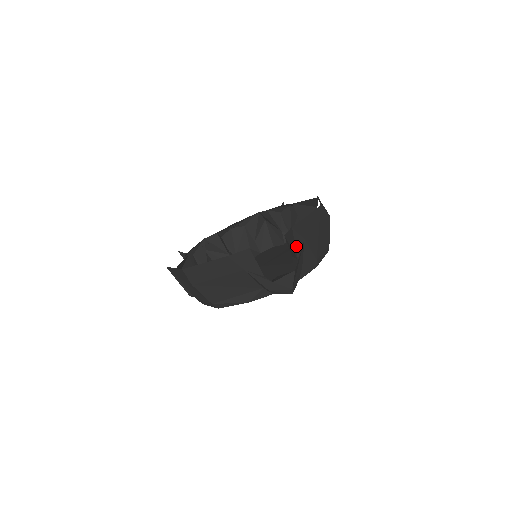
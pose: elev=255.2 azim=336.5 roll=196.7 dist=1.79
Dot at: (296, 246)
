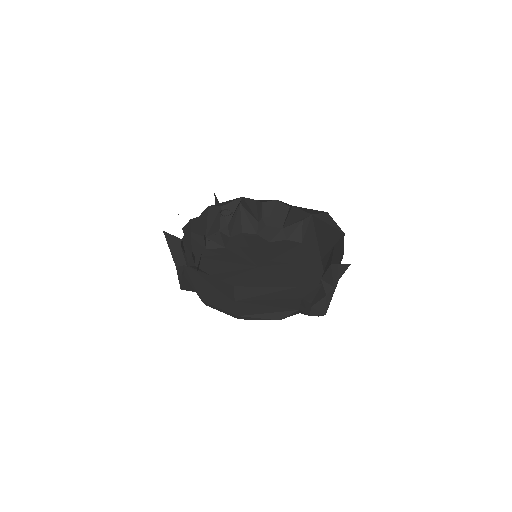
Dot at: (340, 277)
